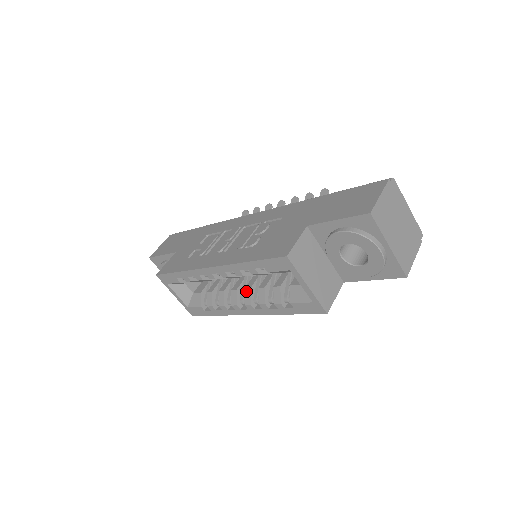
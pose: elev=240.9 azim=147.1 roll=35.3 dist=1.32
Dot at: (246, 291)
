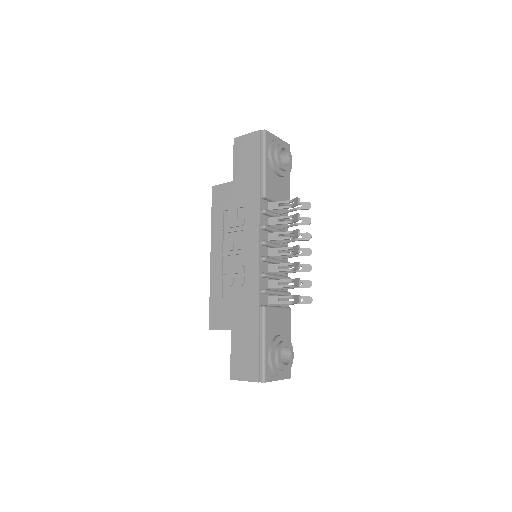
Dot at: occluded
